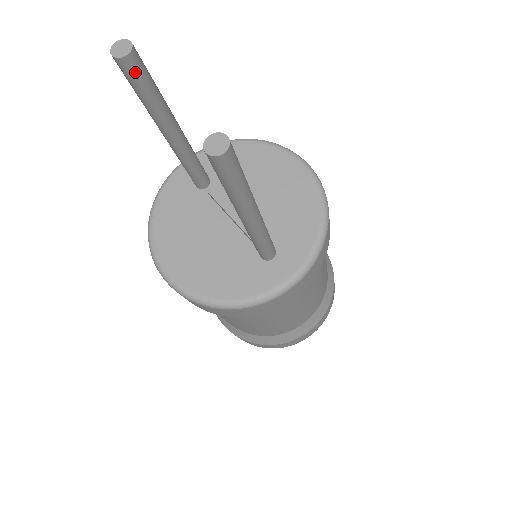
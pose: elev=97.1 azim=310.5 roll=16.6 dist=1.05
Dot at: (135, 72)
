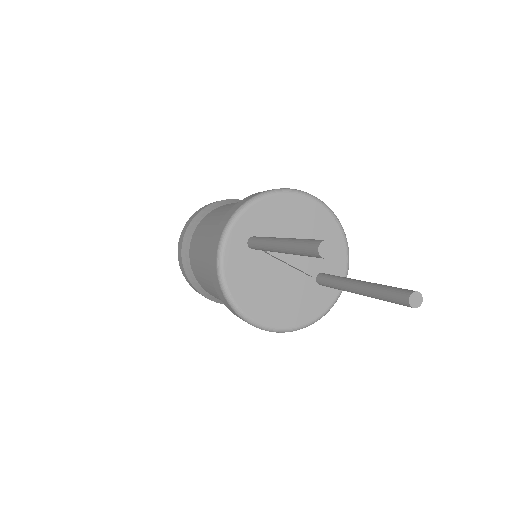
Dot at: occluded
